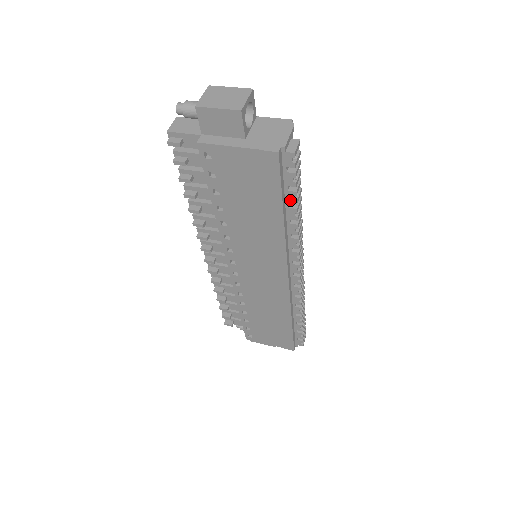
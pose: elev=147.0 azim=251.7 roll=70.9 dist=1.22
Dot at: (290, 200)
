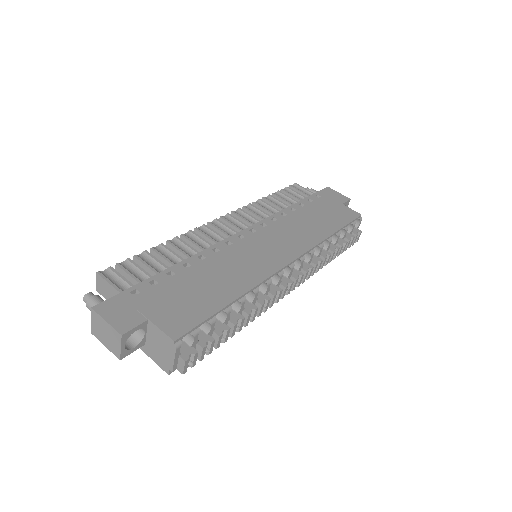
Dot at: occluded
